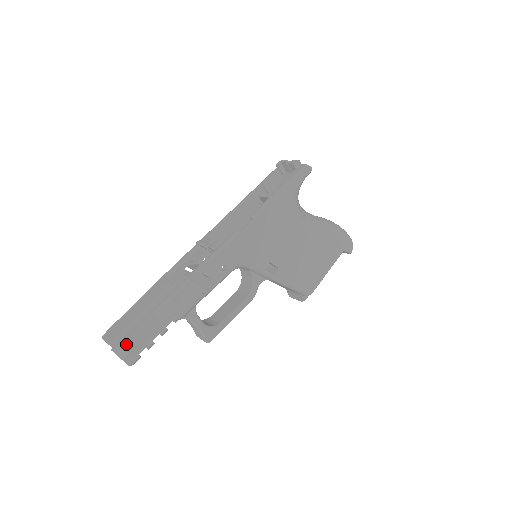
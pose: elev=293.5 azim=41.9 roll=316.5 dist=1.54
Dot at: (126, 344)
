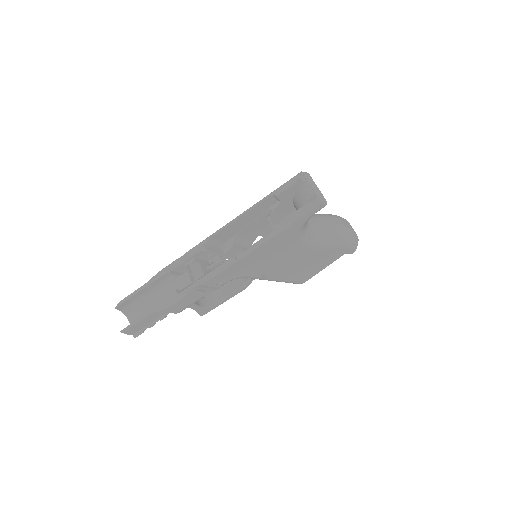
Dot at: (131, 330)
